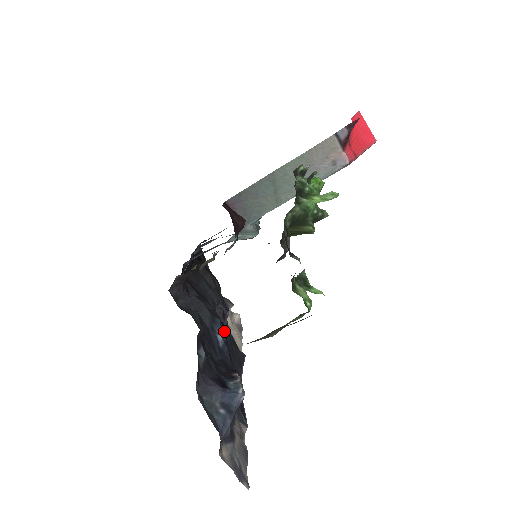
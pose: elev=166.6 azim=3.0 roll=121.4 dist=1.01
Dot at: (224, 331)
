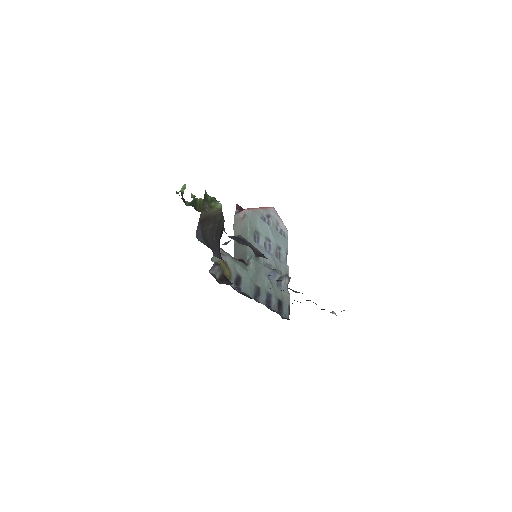
Dot at: occluded
